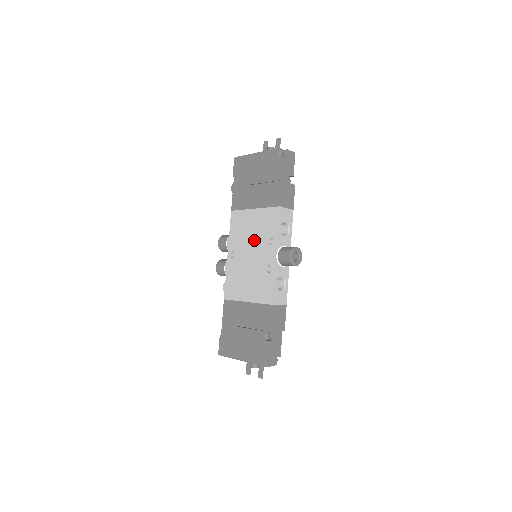
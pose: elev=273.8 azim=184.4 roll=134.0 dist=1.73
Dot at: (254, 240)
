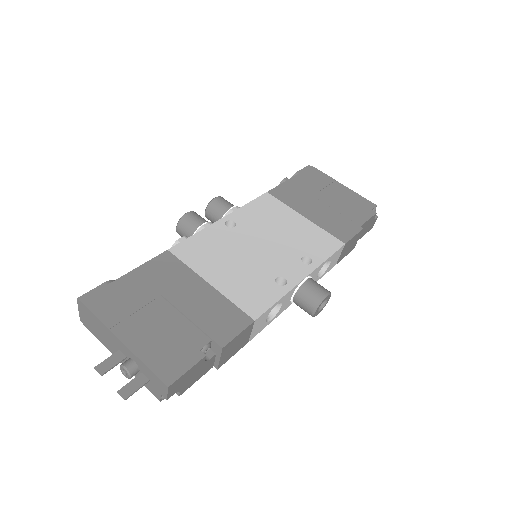
Dot at: (281, 239)
